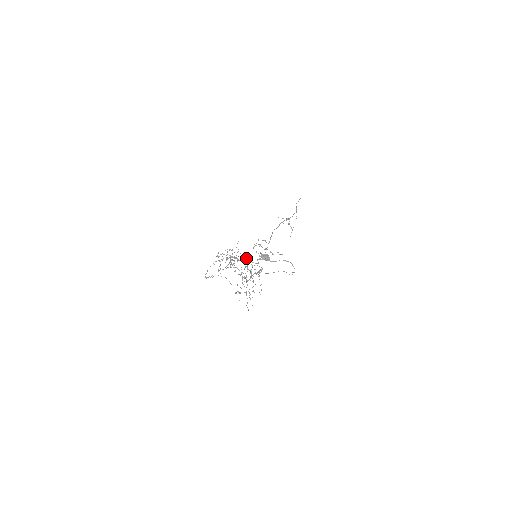
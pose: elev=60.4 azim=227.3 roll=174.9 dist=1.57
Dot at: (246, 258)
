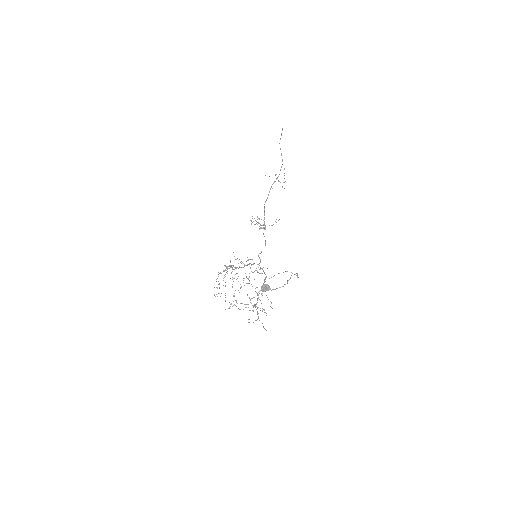
Dot at: (247, 260)
